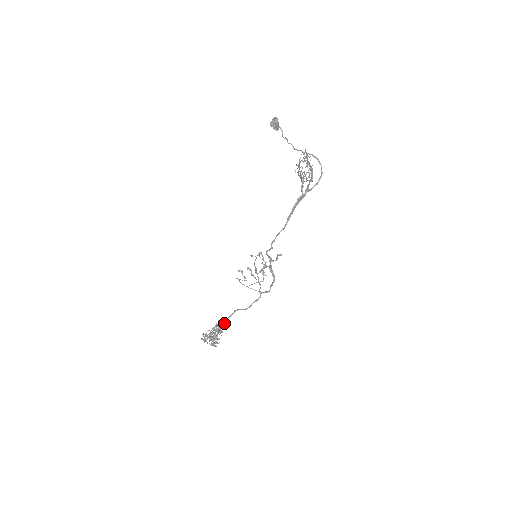
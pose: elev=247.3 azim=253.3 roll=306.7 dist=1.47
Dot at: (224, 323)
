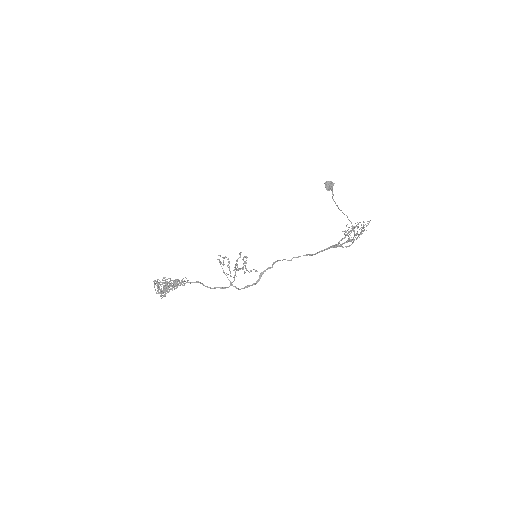
Dot at: occluded
